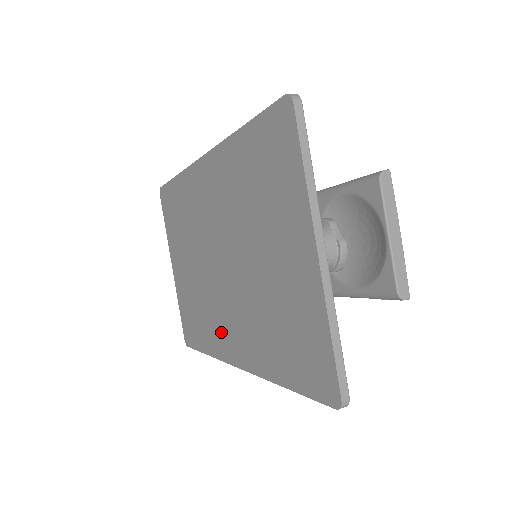
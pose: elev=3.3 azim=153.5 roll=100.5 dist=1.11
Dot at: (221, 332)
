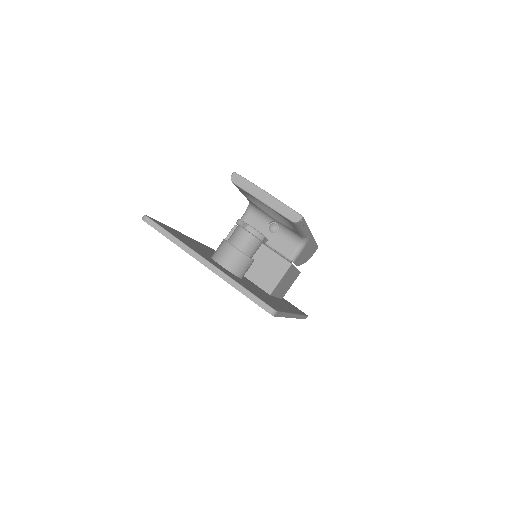
Dot at: occluded
